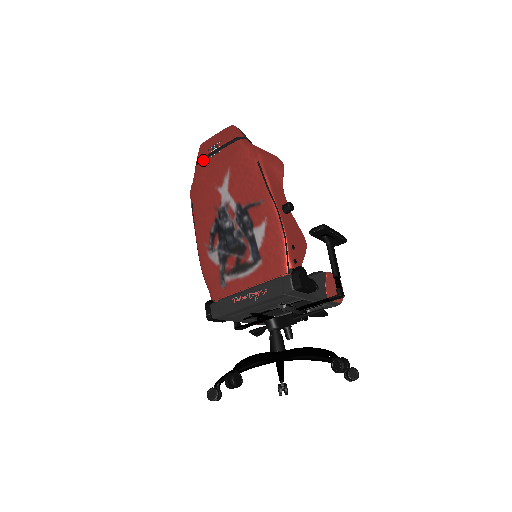
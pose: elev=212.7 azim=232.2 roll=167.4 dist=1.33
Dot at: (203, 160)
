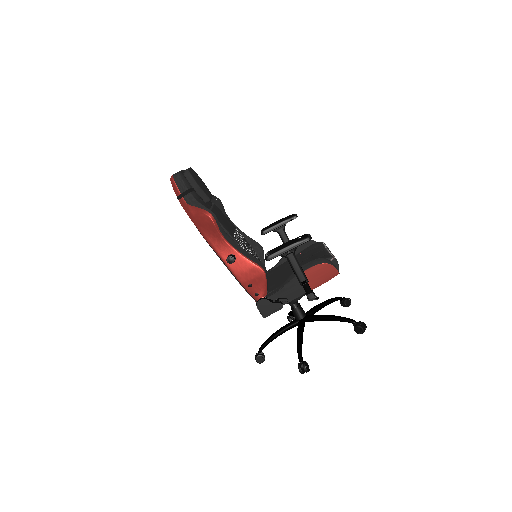
Dot at: occluded
